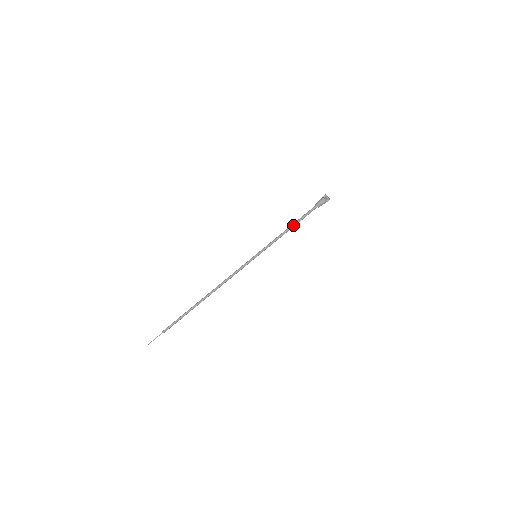
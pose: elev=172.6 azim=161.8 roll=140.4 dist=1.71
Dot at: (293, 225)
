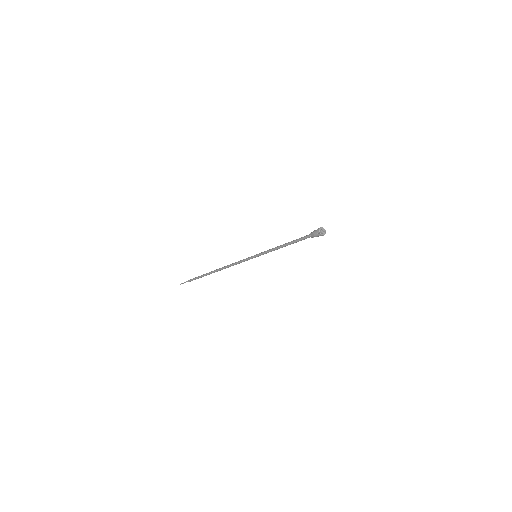
Dot at: (288, 244)
